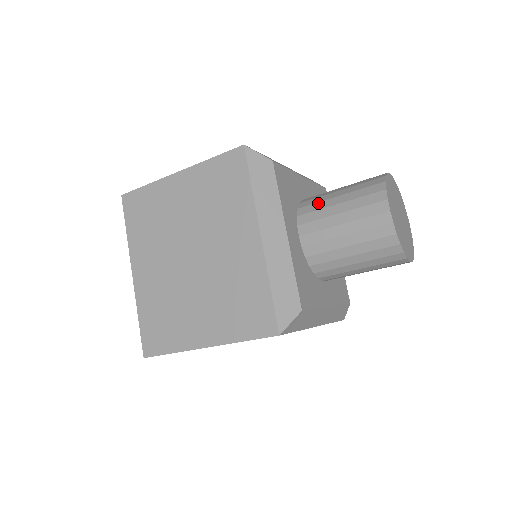
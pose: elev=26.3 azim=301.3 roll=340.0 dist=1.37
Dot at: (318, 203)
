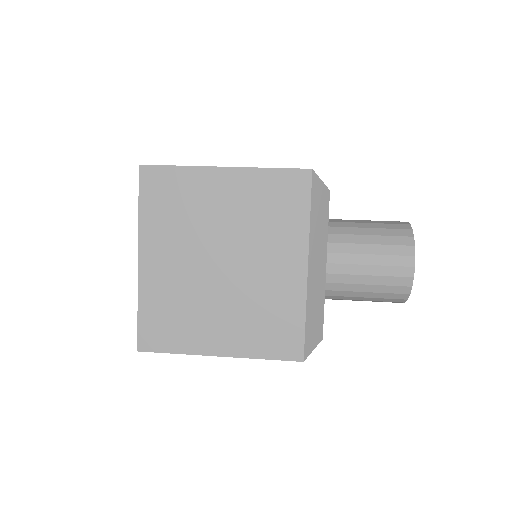
Dot at: (348, 235)
